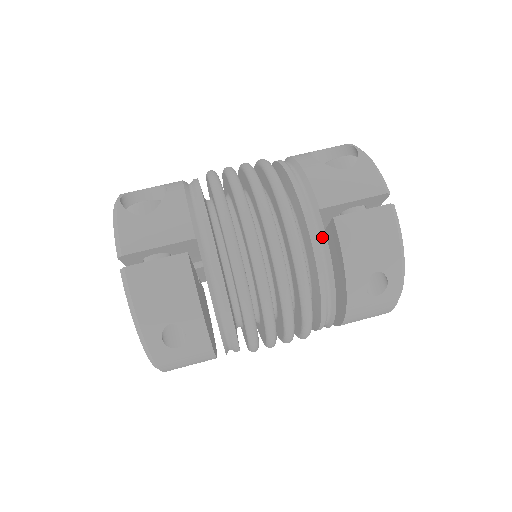
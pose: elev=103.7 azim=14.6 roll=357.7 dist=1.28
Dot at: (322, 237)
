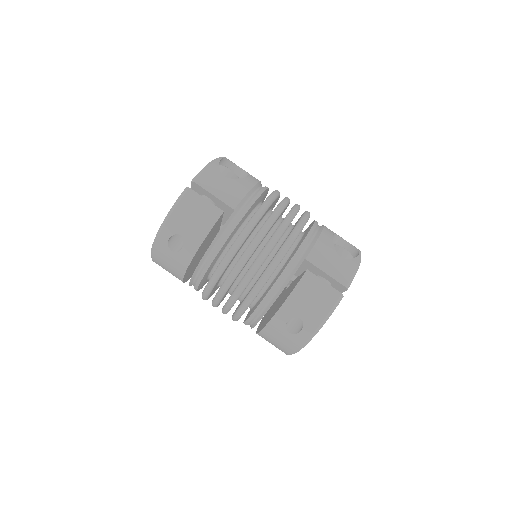
Dot at: (292, 273)
